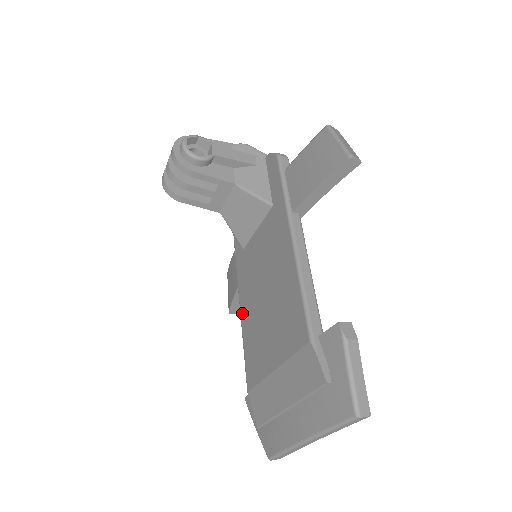
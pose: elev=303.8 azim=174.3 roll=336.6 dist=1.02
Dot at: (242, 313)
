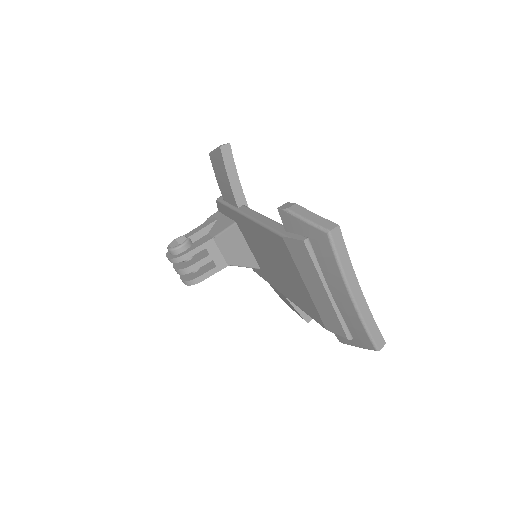
Dot at: (289, 298)
